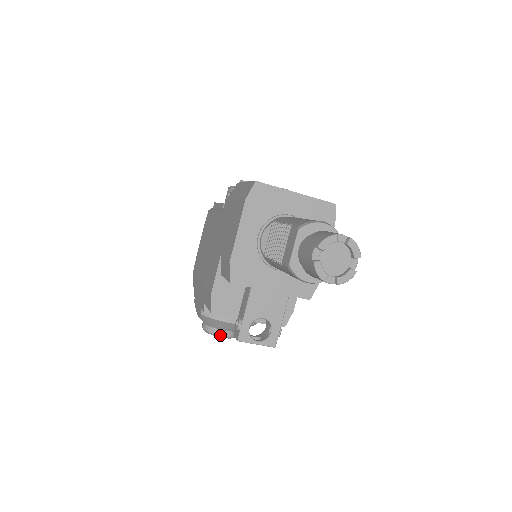
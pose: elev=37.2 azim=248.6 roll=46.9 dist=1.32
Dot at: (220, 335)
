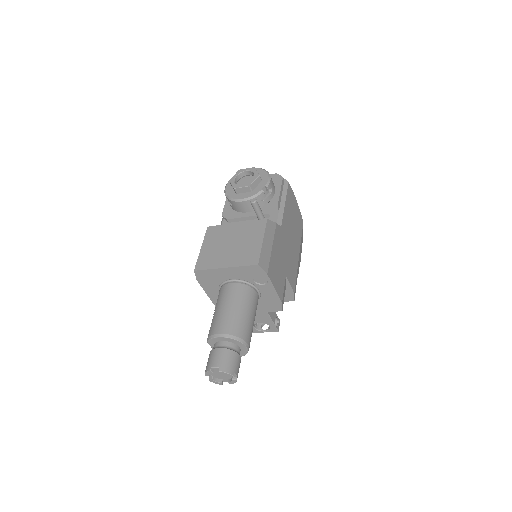
Dot at: occluded
